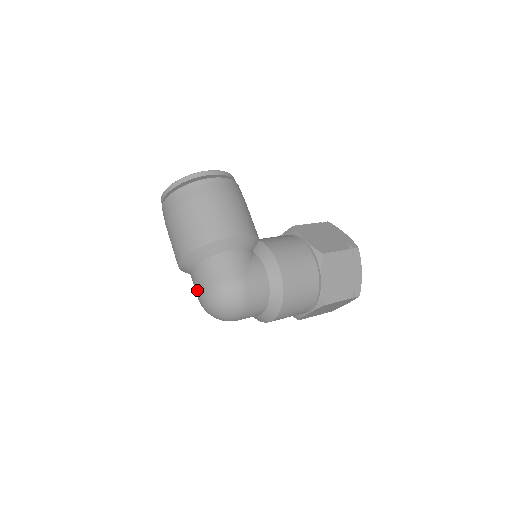
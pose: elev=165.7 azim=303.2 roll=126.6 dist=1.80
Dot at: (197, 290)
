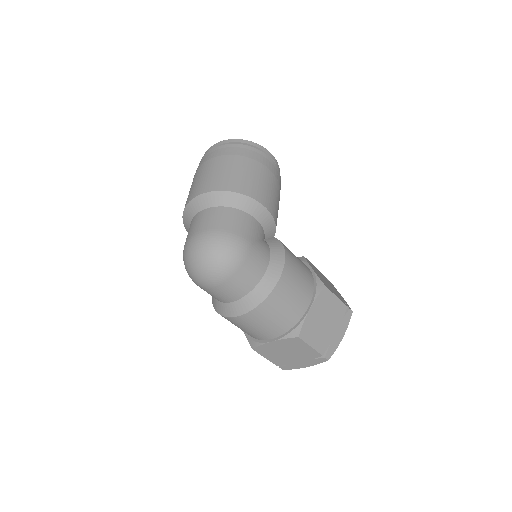
Dot at: (193, 230)
